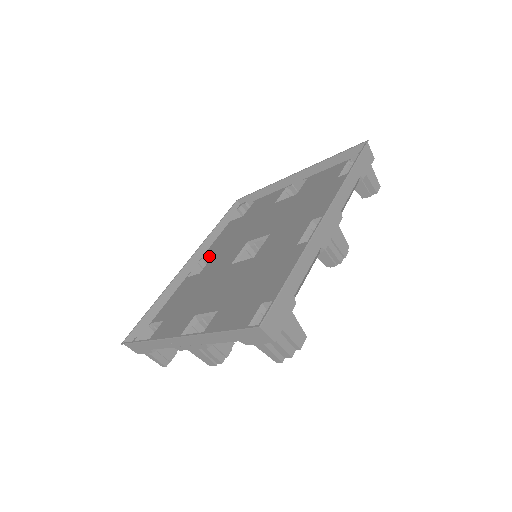
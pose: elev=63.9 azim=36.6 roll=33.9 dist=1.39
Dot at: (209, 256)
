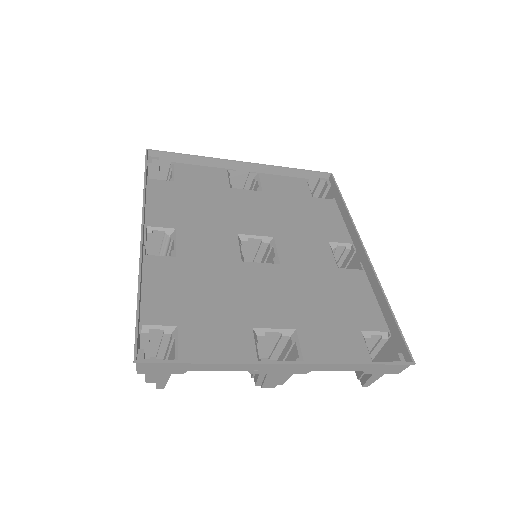
Dot at: (161, 229)
